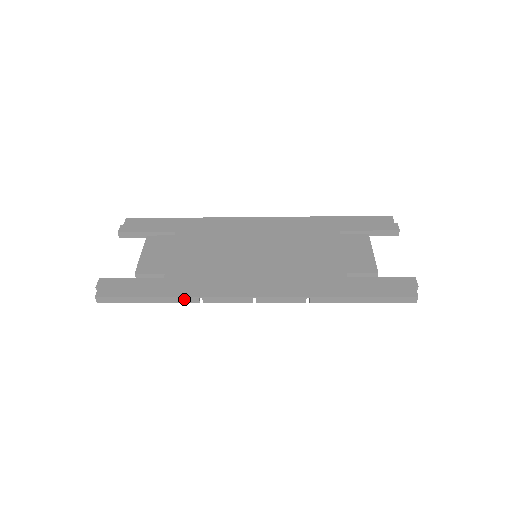
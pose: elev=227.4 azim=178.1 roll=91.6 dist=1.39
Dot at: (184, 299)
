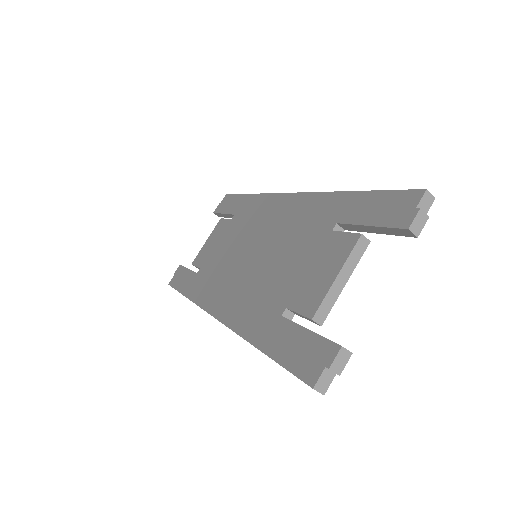
Dot at: occluded
